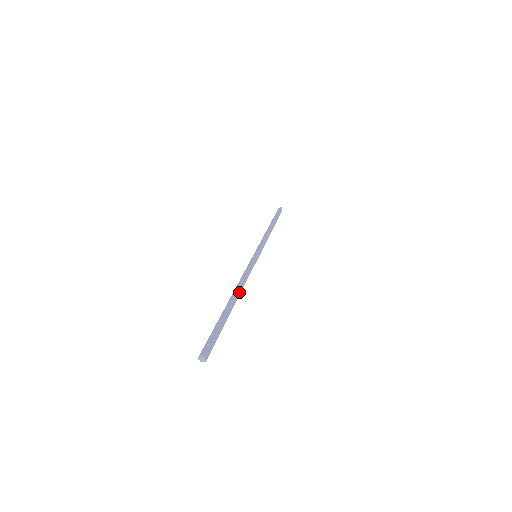
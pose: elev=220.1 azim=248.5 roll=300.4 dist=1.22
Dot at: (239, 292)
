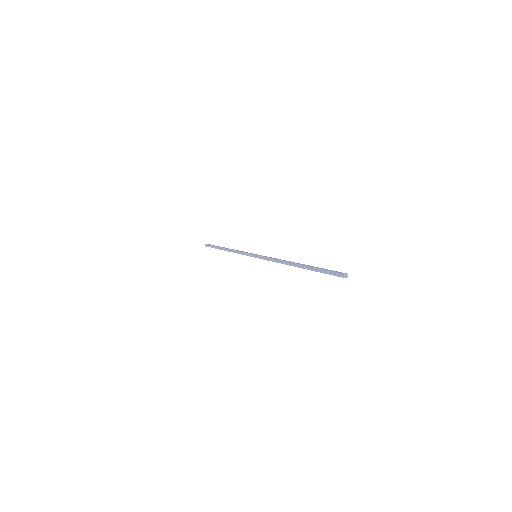
Dot at: occluded
